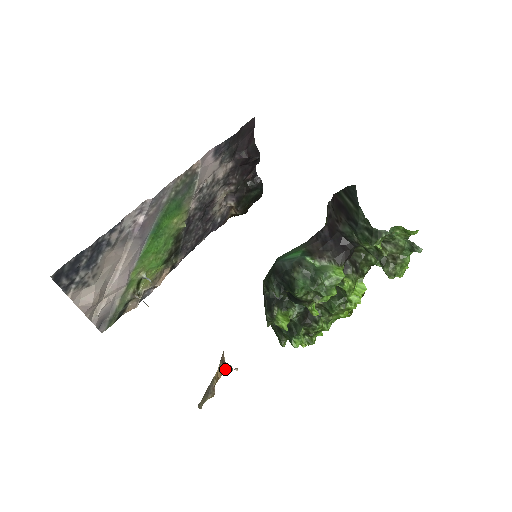
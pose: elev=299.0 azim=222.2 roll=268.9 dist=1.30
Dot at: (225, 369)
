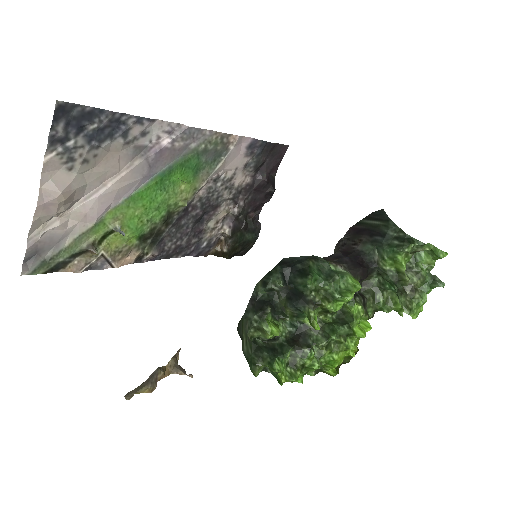
Dot at: (177, 368)
